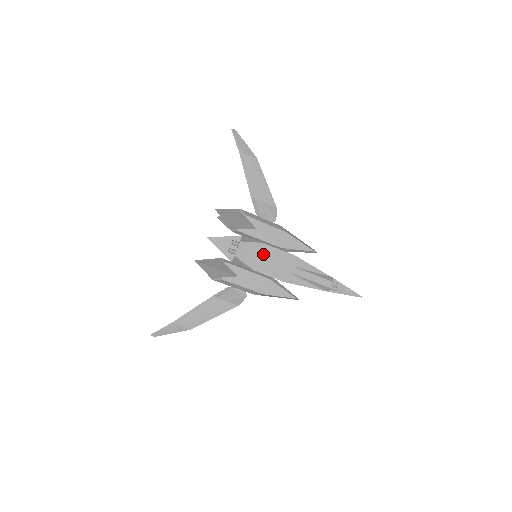
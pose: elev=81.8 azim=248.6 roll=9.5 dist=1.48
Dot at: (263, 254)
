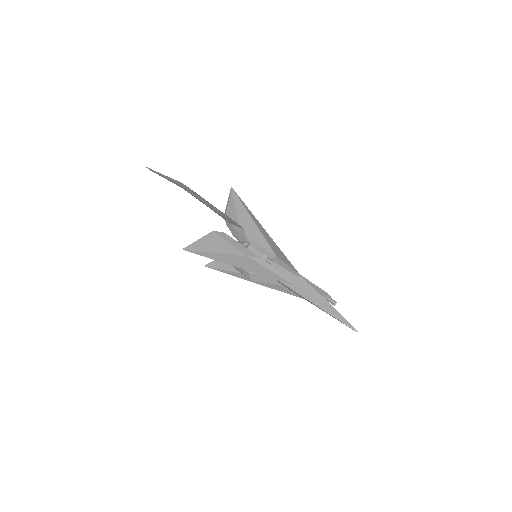
Dot at: occluded
